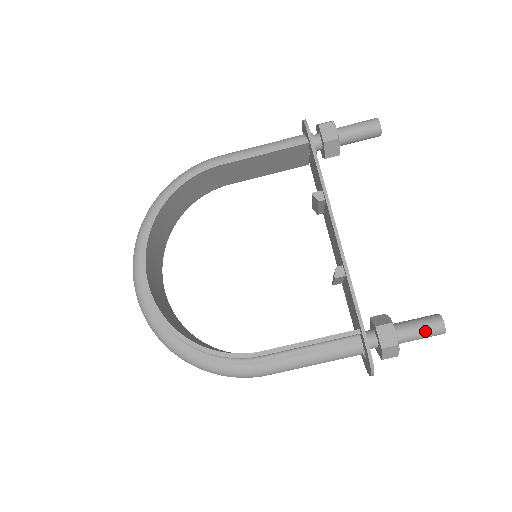
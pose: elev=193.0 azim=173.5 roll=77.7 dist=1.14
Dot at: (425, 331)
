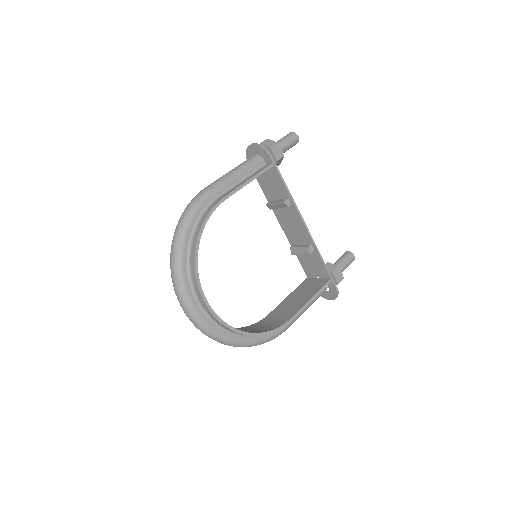
Dot at: (348, 264)
